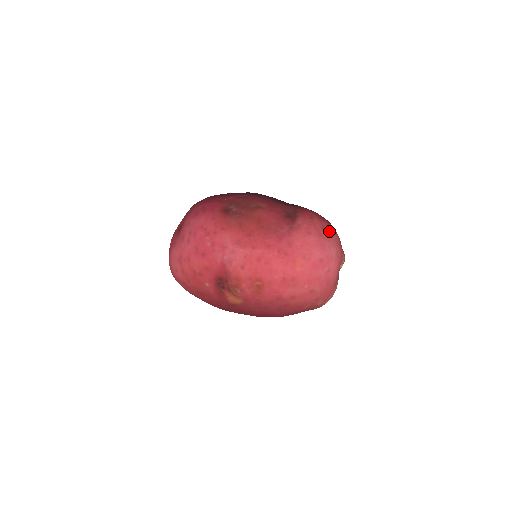
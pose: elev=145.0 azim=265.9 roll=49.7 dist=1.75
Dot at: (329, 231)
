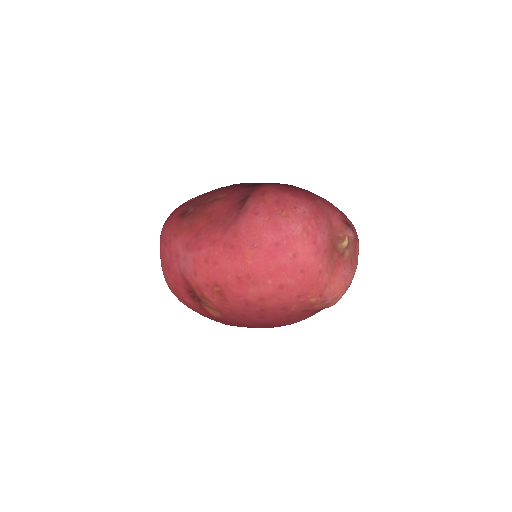
Dot at: (289, 204)
